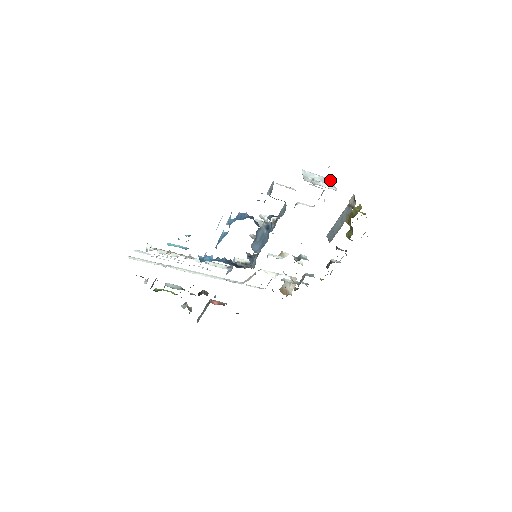
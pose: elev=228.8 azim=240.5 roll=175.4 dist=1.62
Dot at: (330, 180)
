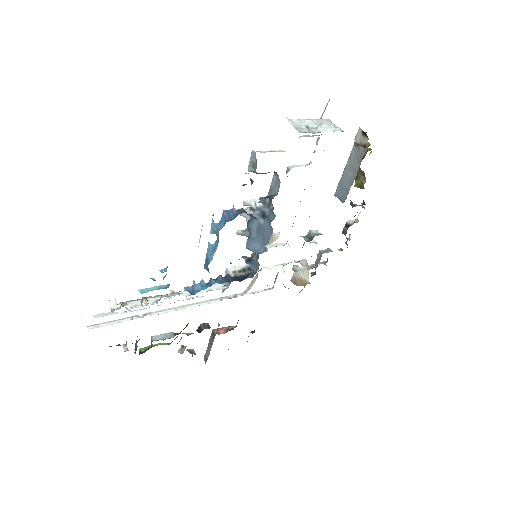
Dot at: (326, 120)
